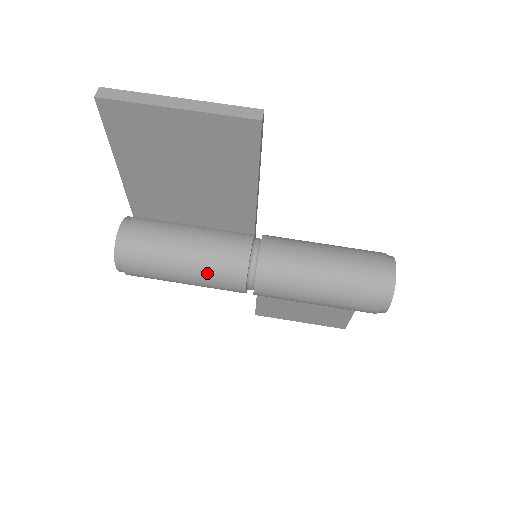
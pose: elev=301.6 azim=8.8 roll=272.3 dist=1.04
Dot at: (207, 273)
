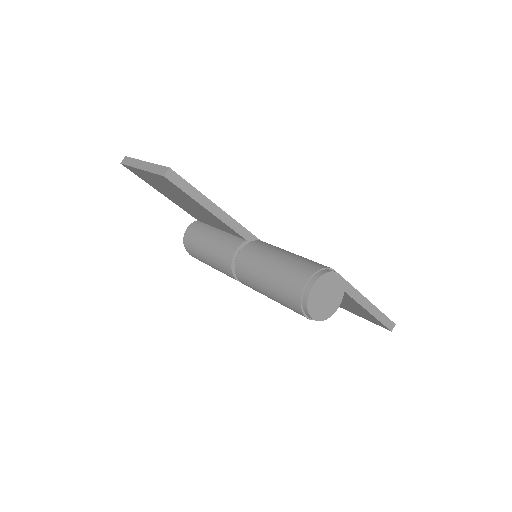
Dot at: (217, 265)
